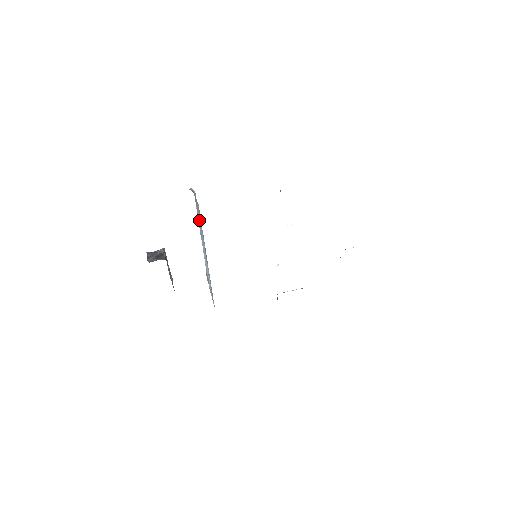
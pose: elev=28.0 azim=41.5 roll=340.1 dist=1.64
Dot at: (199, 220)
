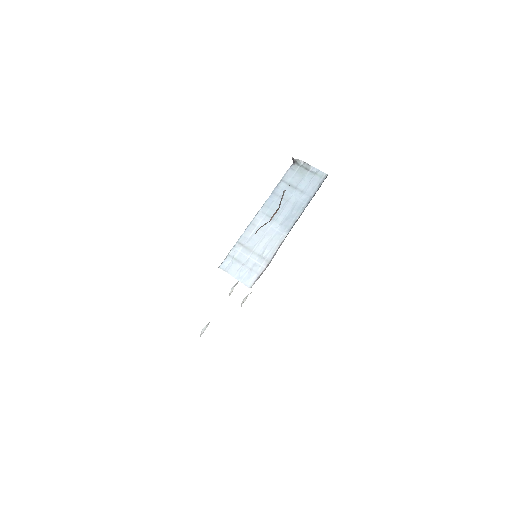
Dot at: (300, 185)
